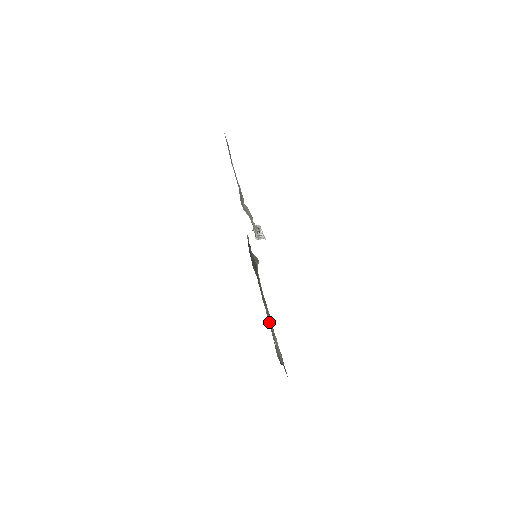
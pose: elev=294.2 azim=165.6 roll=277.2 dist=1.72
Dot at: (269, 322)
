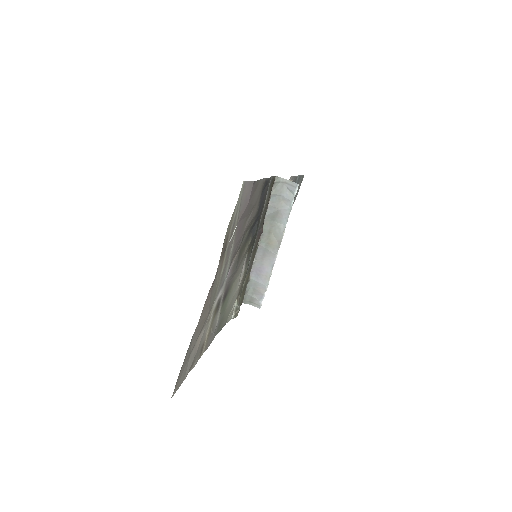
Dot at: (242, 227)
